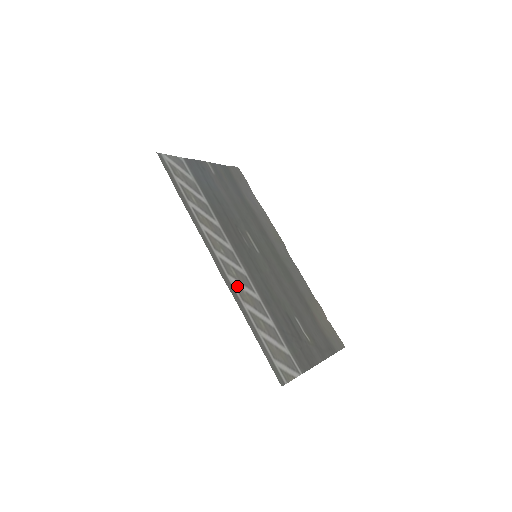
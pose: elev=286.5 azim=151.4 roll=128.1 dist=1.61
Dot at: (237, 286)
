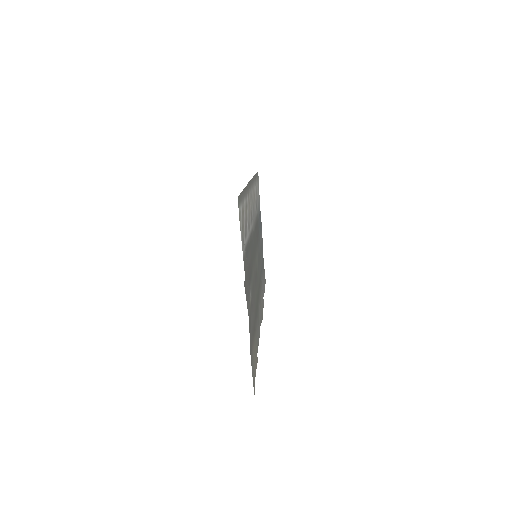
Dot at: occluded
